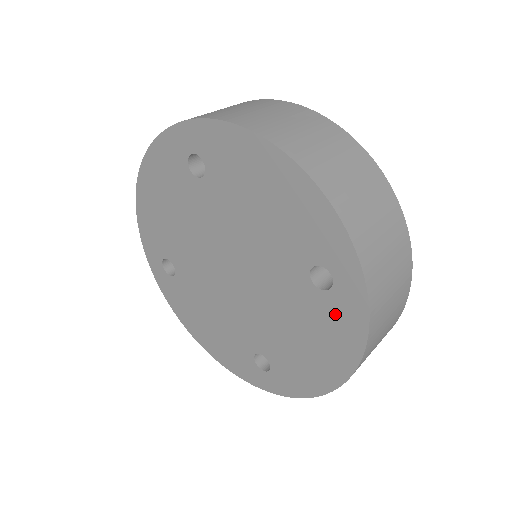
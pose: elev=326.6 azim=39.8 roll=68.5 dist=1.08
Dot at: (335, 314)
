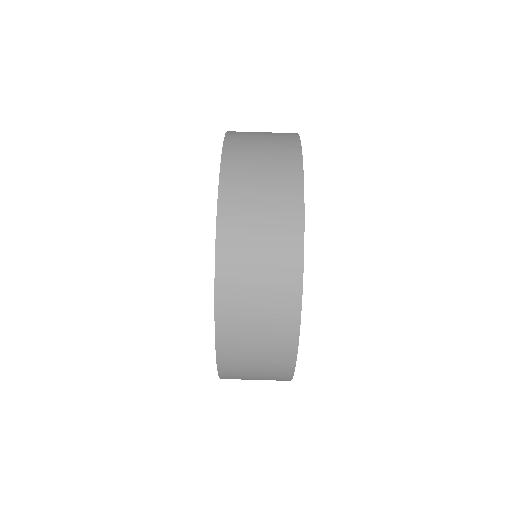
Dot at: occluded
